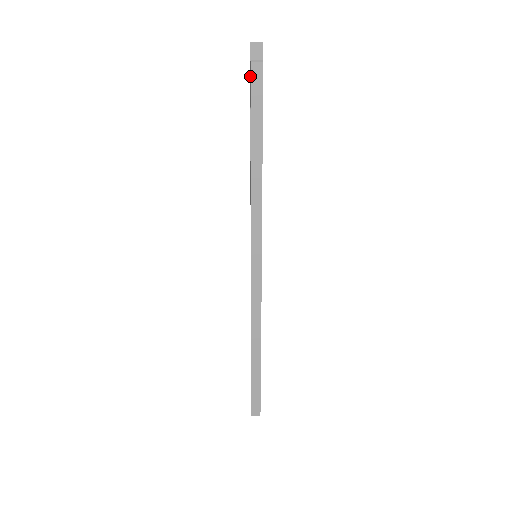
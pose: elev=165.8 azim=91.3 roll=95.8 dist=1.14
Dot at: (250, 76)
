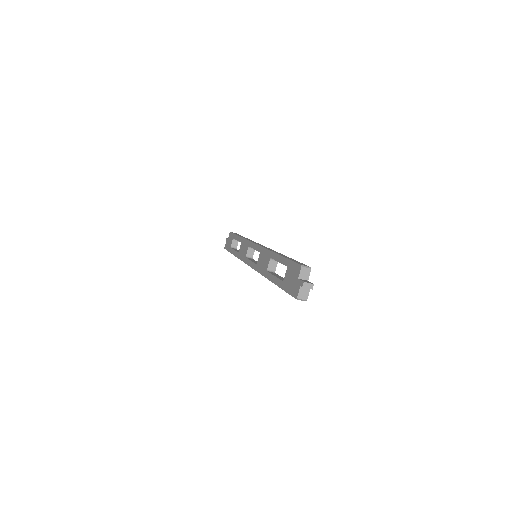
Dot at: (229, 238)
